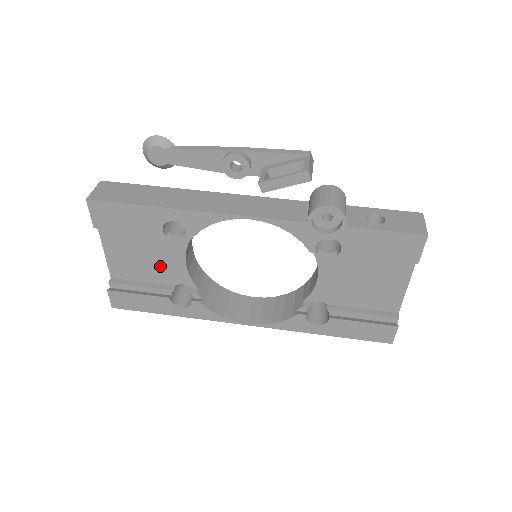
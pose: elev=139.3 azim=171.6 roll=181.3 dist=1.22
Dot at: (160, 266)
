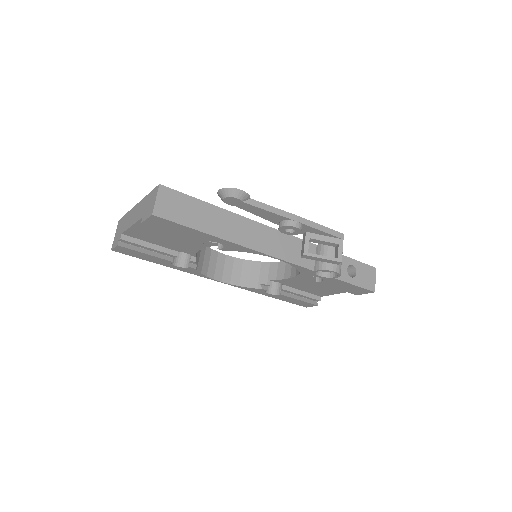
Dot at: (176, 244)
